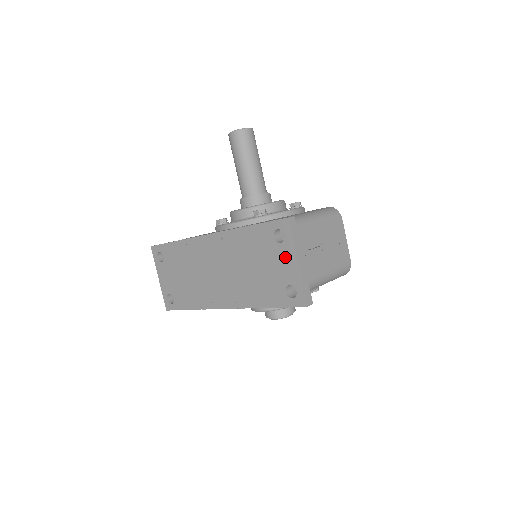
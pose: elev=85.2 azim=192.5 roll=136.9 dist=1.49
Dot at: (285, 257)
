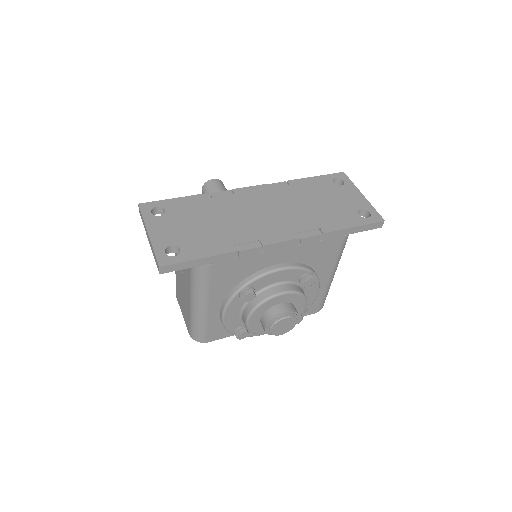
Dot at: (349, 193)
